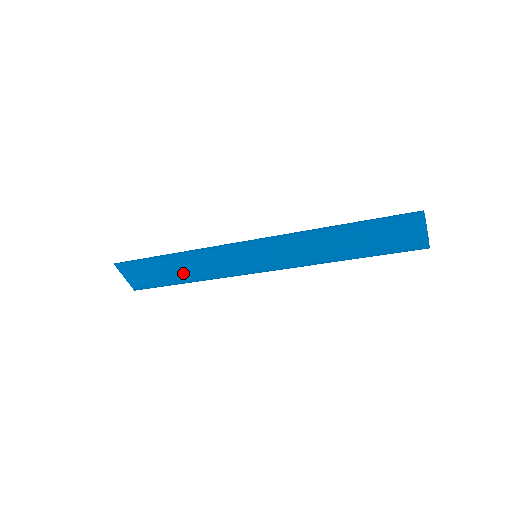
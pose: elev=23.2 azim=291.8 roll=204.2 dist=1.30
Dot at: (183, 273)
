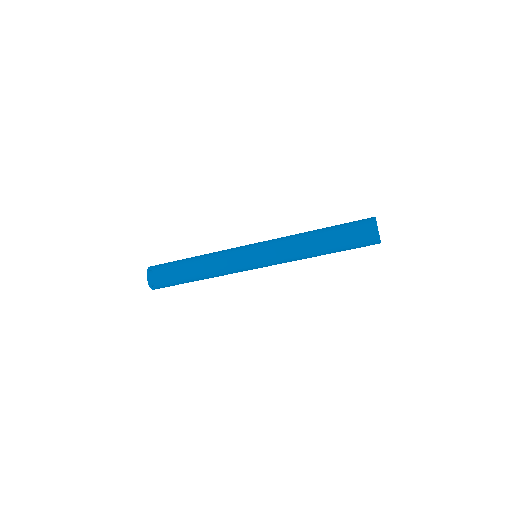
Dot at: (199, 262)
